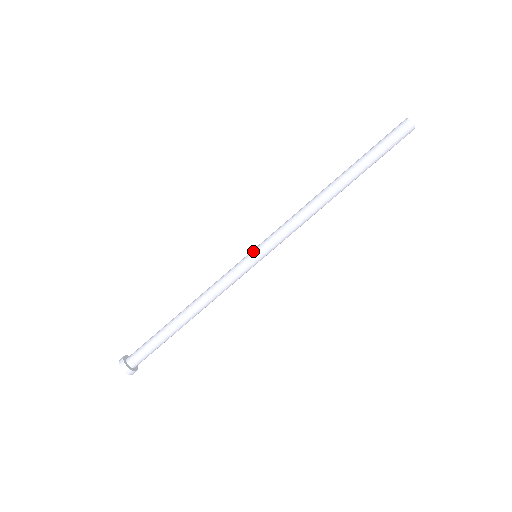
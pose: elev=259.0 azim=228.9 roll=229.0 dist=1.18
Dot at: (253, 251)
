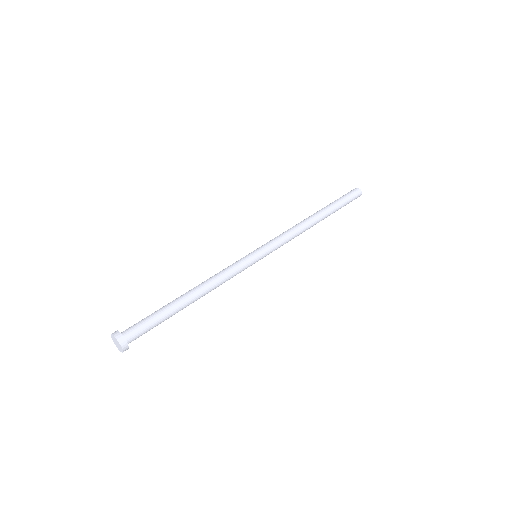
Dot at: occluded
